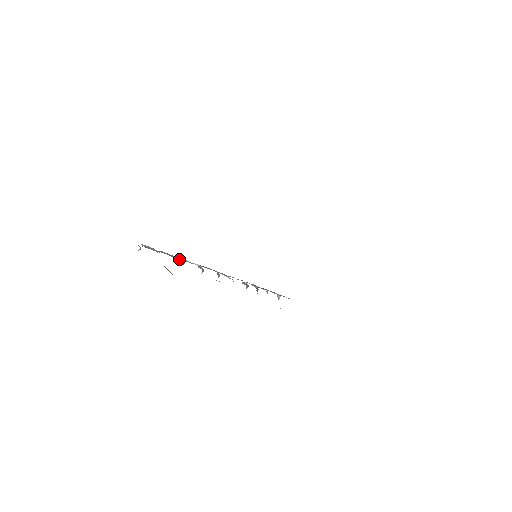
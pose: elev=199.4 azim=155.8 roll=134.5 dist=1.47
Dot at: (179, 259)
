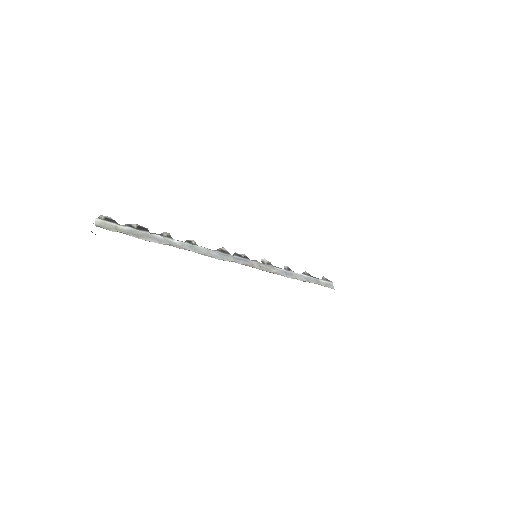
Dot at: (144, 238)
